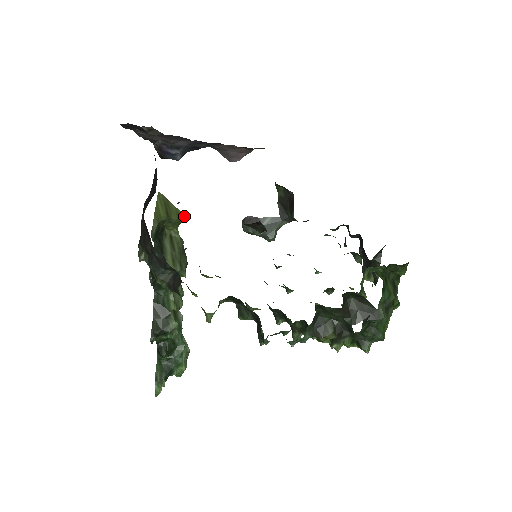
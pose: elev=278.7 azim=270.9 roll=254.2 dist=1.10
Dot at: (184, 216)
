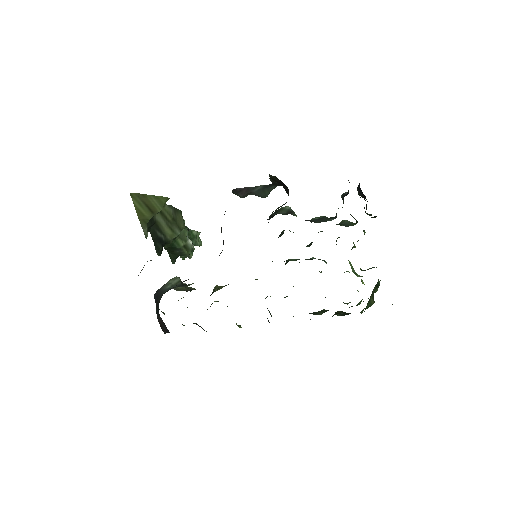
Dot at: (167, 198)
